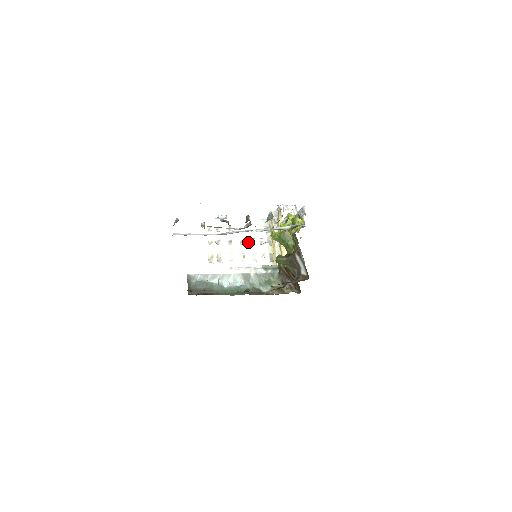
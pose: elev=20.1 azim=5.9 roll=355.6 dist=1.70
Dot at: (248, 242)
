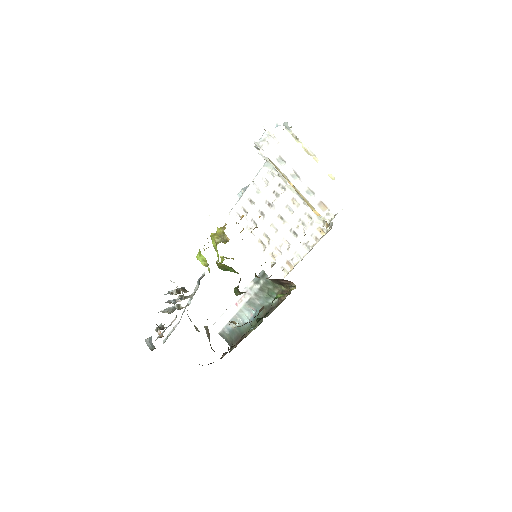
Dot at: (273, 201)
